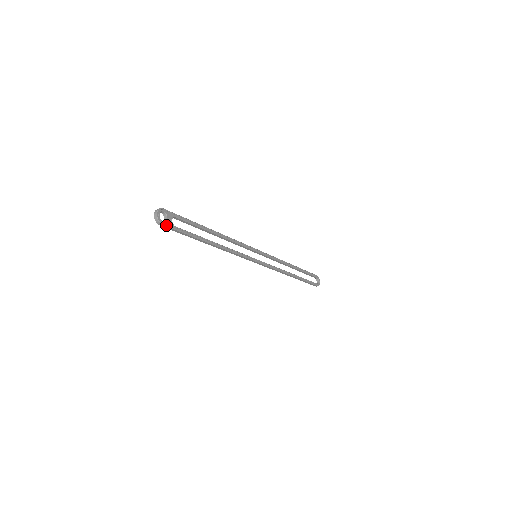
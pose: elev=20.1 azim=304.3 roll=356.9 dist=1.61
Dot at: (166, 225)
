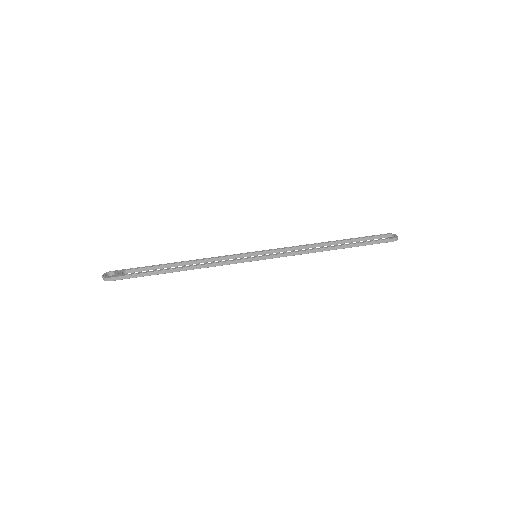
Dot at: (114, 277)
